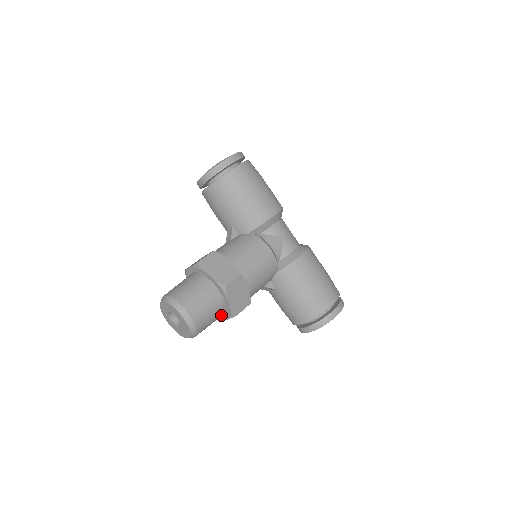
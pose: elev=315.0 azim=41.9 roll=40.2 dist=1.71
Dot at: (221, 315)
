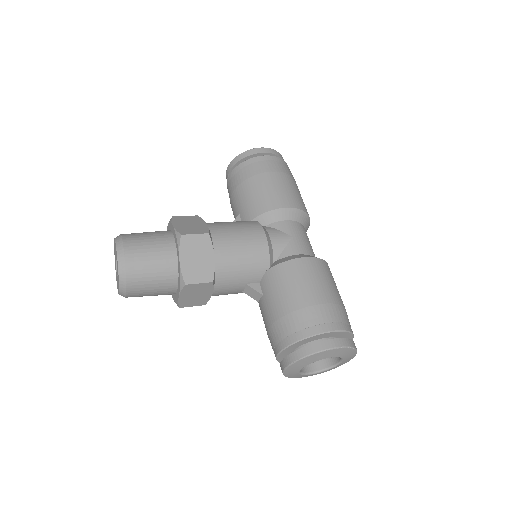
Dot at: (171, 282)
